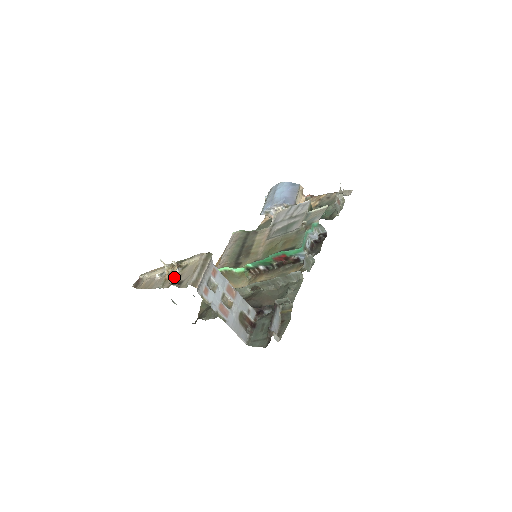
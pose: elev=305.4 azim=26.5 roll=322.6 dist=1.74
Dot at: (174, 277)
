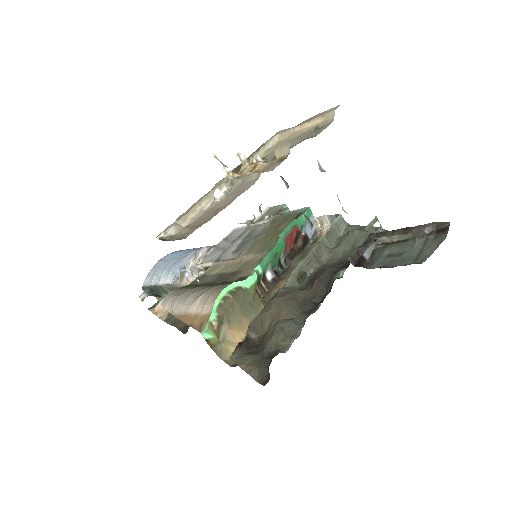
Dot at: (266, 163)
